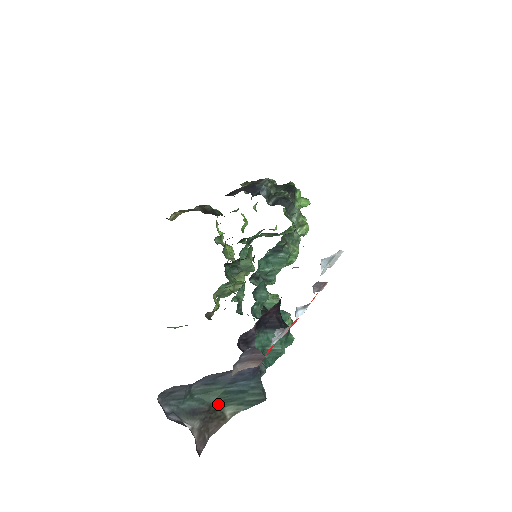
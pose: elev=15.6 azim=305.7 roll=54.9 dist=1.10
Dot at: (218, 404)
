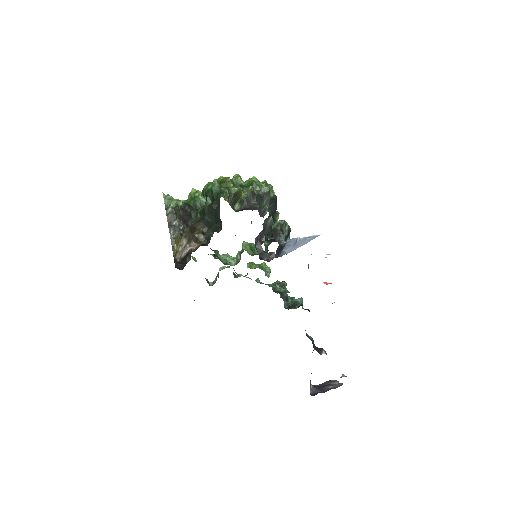
Dot at: occluded
